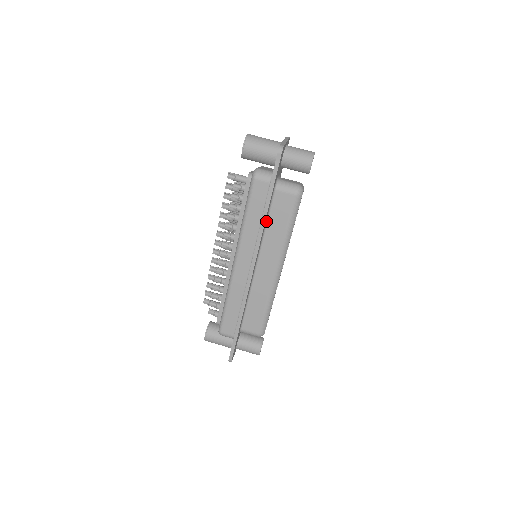
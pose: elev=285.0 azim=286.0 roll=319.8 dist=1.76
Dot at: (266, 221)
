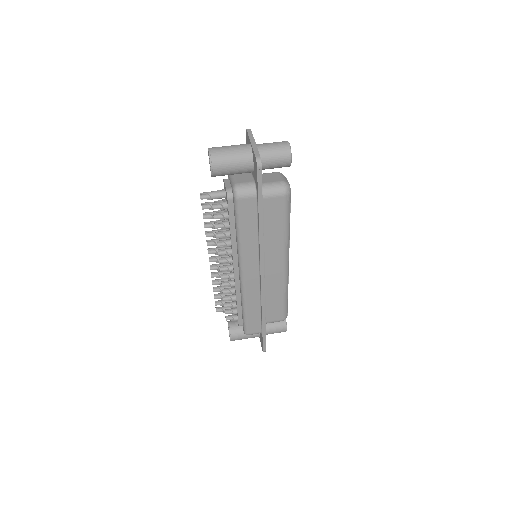
Dot at: occluded
